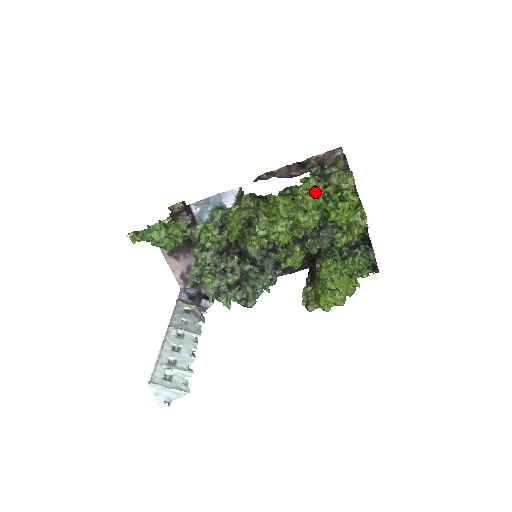
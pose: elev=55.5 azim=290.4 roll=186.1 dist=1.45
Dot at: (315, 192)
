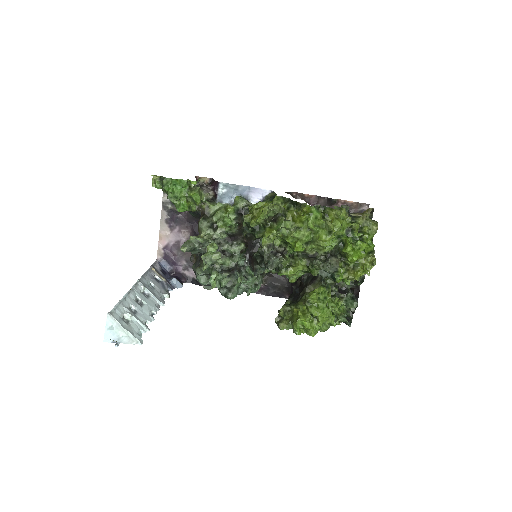
Dot at: (343, 222)
